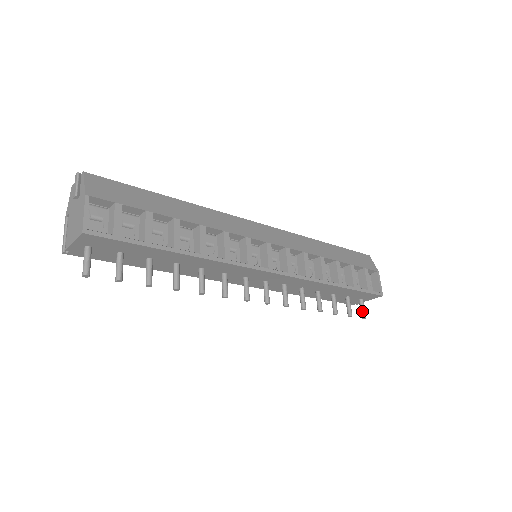
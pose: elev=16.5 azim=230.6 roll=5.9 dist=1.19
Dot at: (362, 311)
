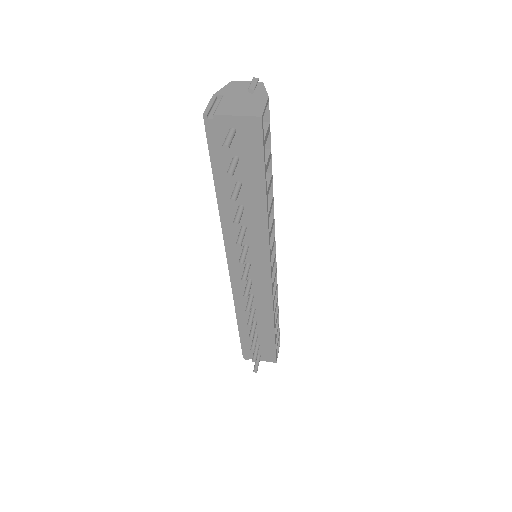
Dot at: (257, 365)
